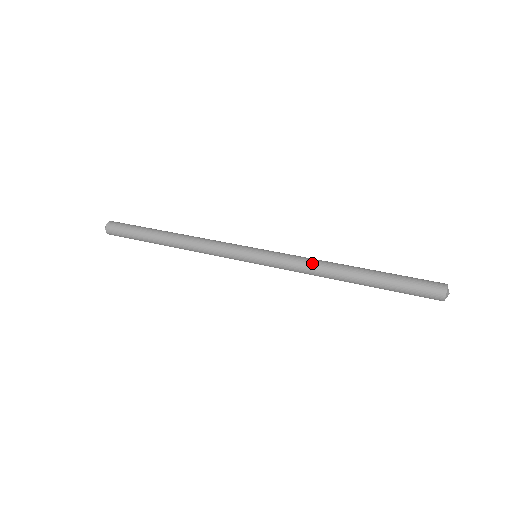
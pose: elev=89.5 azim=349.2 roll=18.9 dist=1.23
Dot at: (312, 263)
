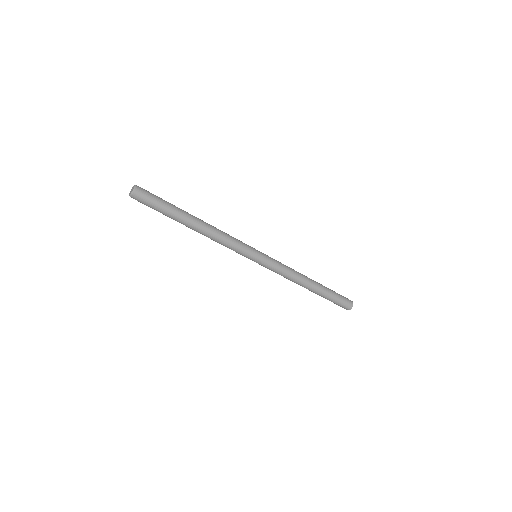
Dot at: (292, 276)
